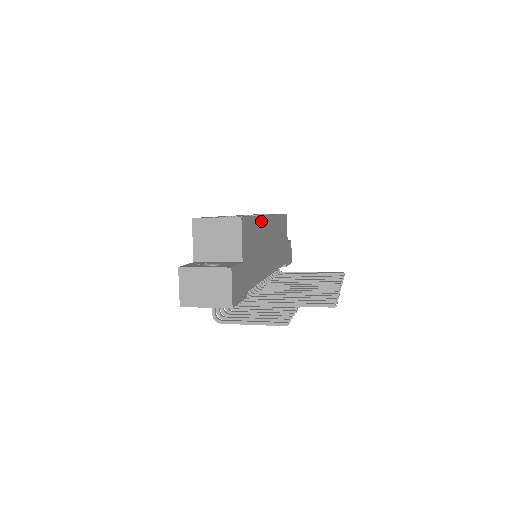
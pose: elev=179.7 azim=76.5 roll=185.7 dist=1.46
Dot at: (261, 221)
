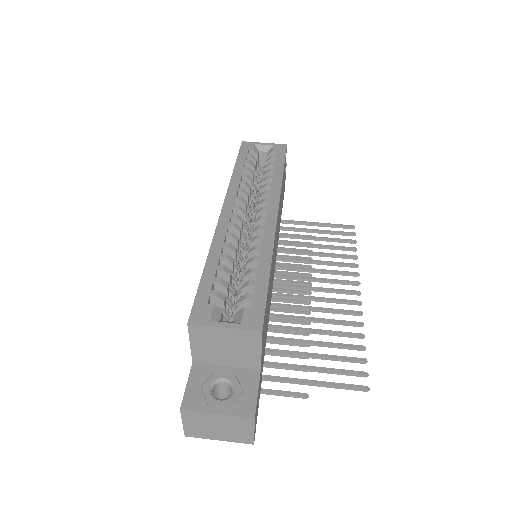
Dot at: occluded
